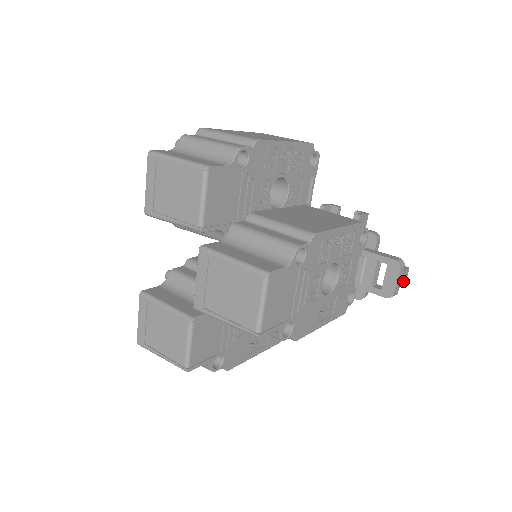
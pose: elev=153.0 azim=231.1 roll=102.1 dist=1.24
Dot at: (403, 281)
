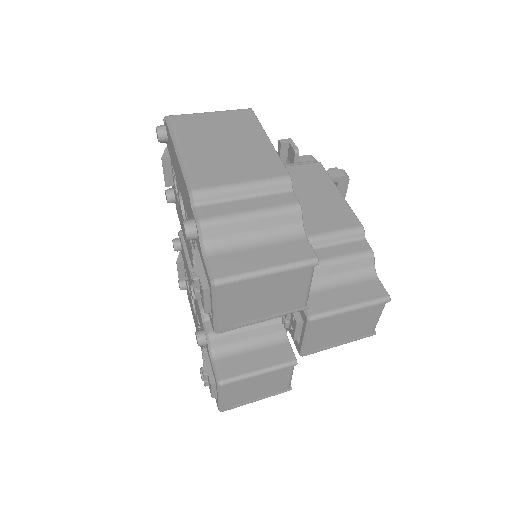
Dot at: occluded
